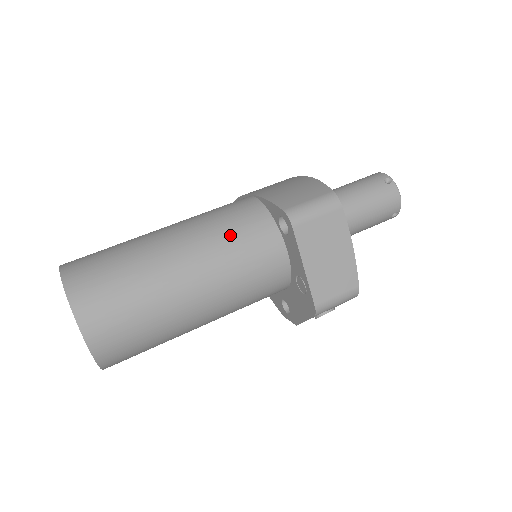
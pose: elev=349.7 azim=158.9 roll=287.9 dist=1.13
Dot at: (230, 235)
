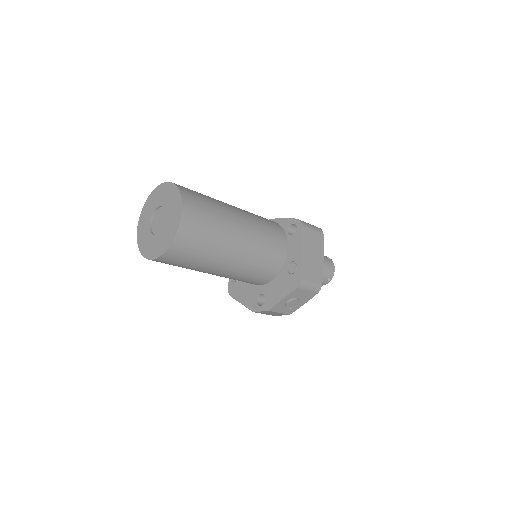
Dot at: (262, 221)
